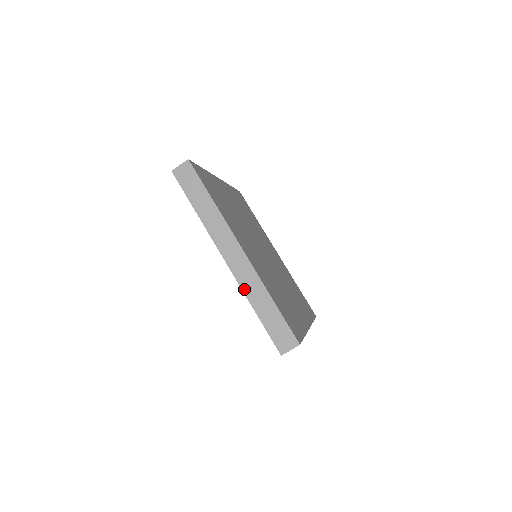
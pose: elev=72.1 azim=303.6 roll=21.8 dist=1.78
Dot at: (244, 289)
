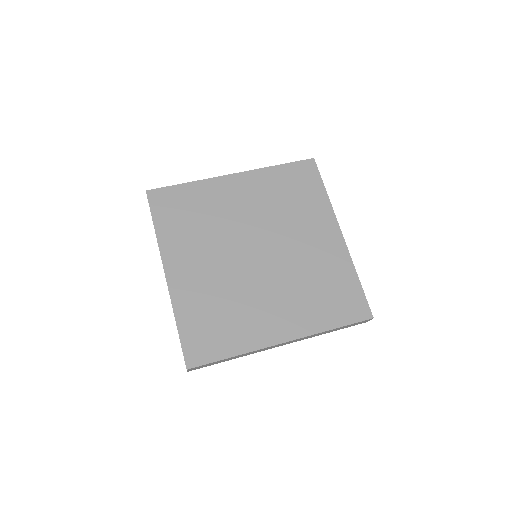
Dot at: occluded
